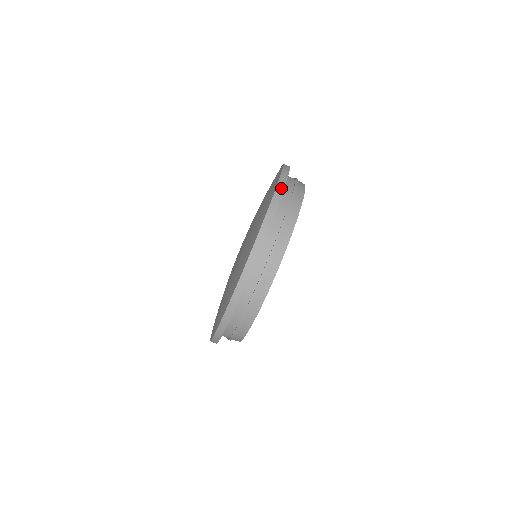
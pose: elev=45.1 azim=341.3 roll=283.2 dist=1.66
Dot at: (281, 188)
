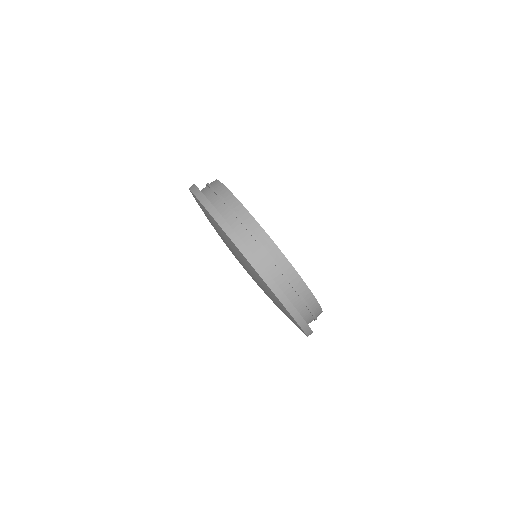
Dot at: (224, 223)
